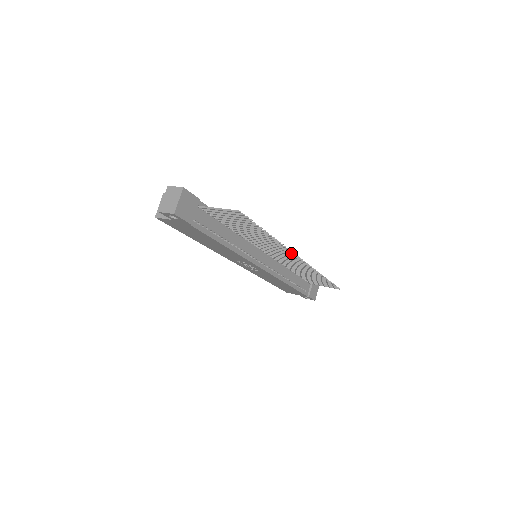
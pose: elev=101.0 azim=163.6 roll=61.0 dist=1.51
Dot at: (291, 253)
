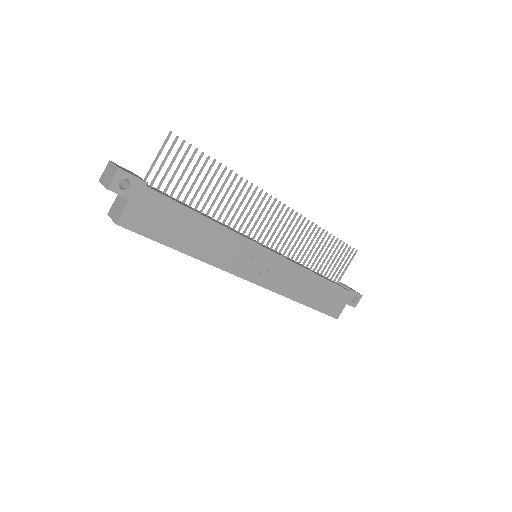
Dot at: occluded
